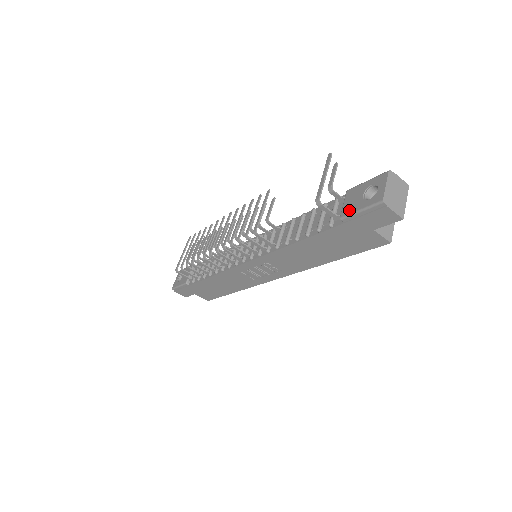
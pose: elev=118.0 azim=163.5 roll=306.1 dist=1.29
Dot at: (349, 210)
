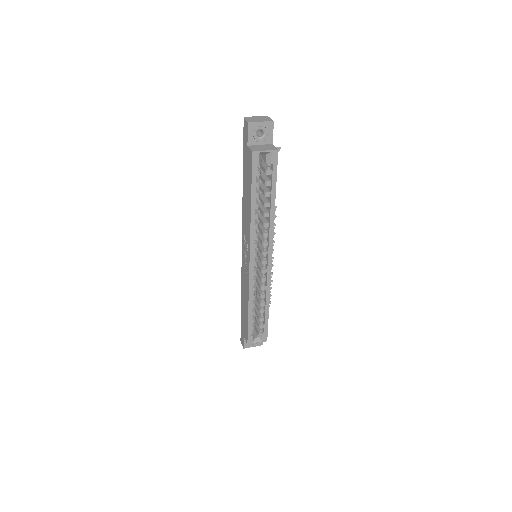
Dot at: occluded
